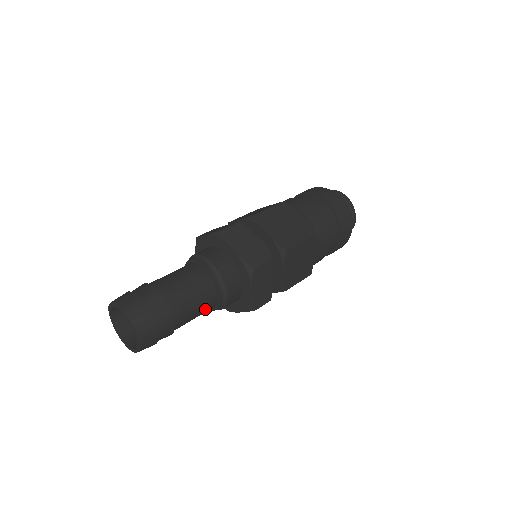
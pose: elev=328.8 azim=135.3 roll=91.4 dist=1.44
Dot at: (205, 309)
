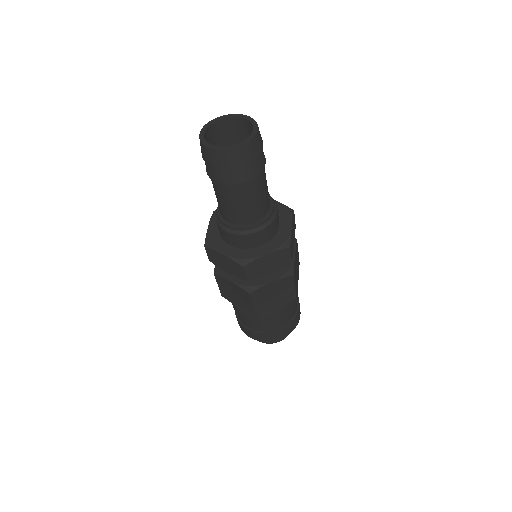
Dot at: (265, 202)
